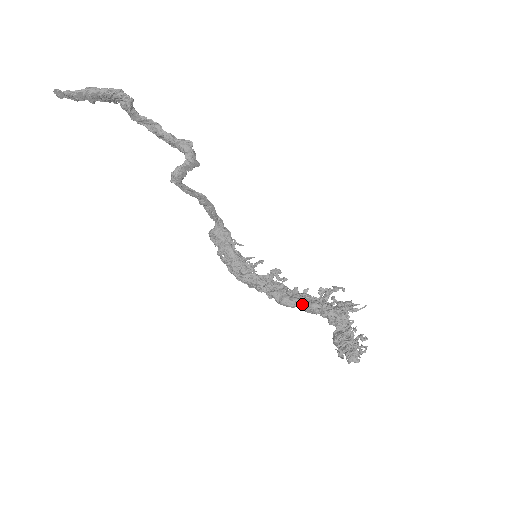
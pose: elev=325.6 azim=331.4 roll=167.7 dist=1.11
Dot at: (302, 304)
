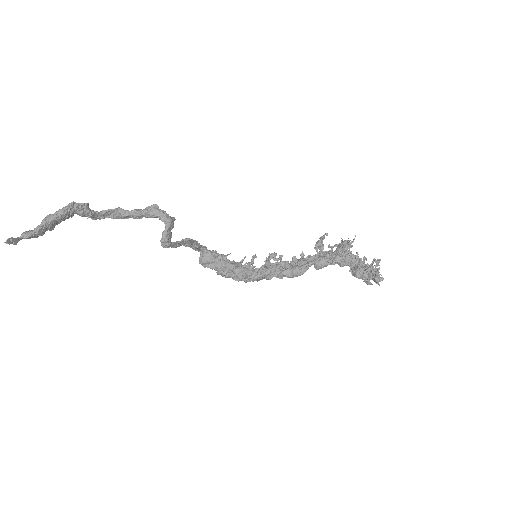
Dot at: (310, 266)
